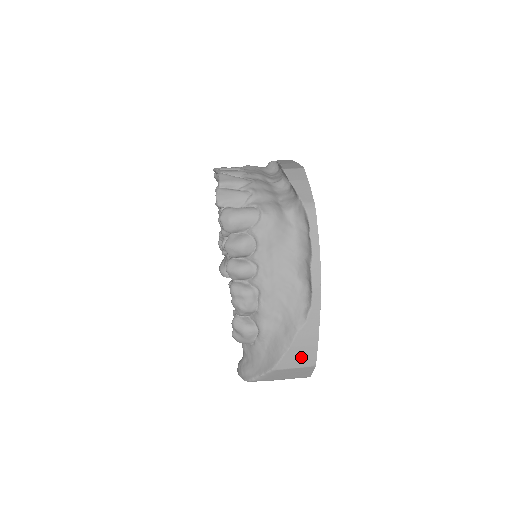
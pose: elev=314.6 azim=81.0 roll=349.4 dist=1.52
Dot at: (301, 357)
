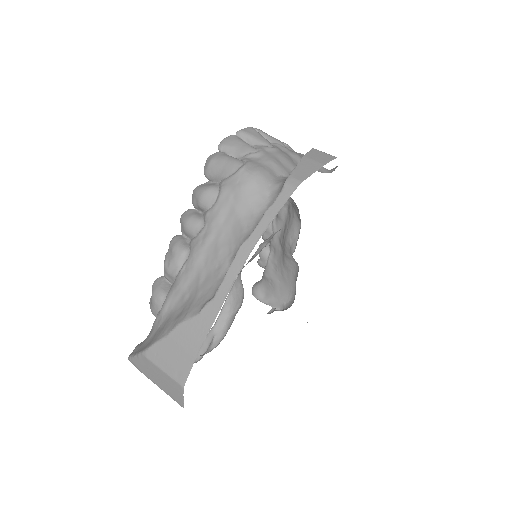
Dot at: (173, 359)
